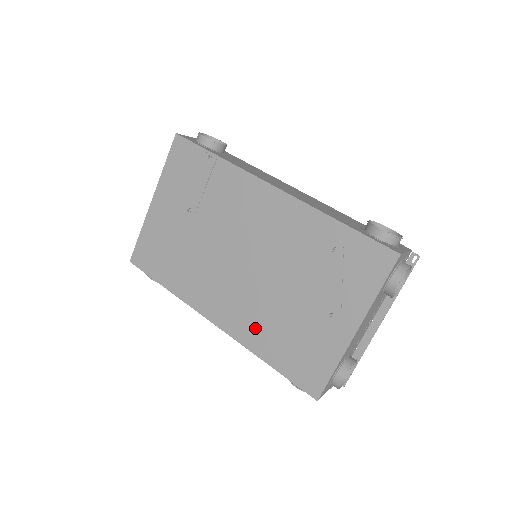
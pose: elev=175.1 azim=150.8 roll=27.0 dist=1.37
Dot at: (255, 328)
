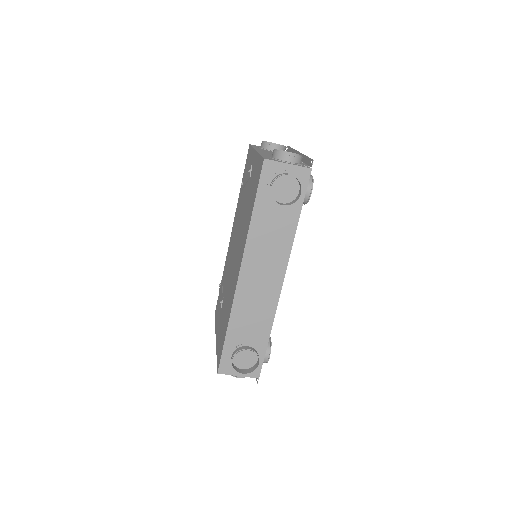
Dot at: (245, 231)
